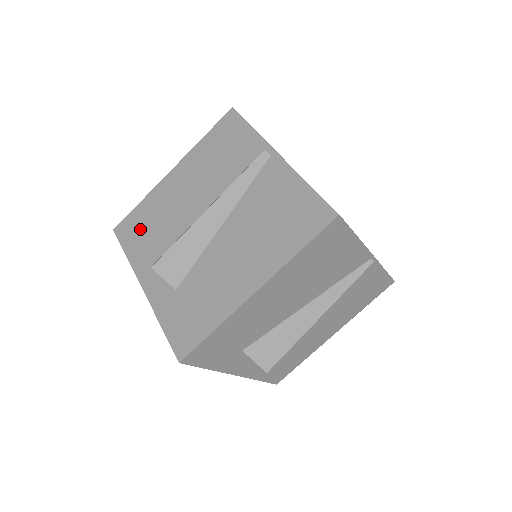
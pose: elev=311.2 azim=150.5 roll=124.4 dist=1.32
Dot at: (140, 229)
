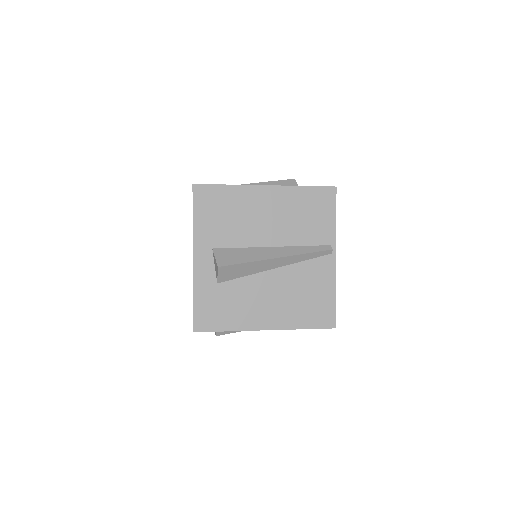
Dot at: (216, 209)
